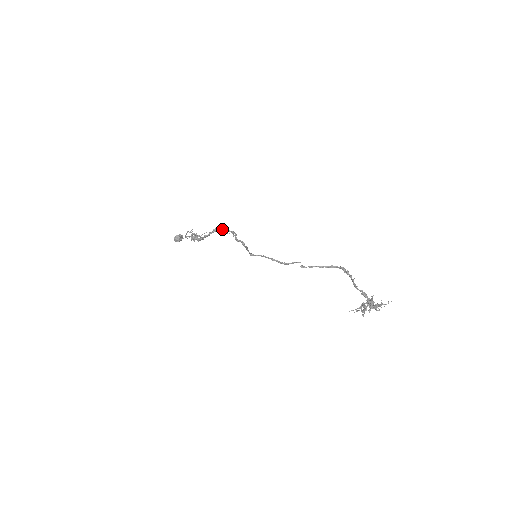
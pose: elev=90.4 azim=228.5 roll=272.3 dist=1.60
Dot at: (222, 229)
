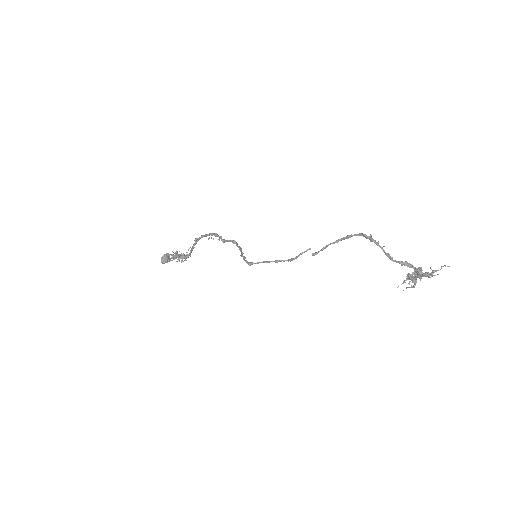
Dot at: (203, 236)
